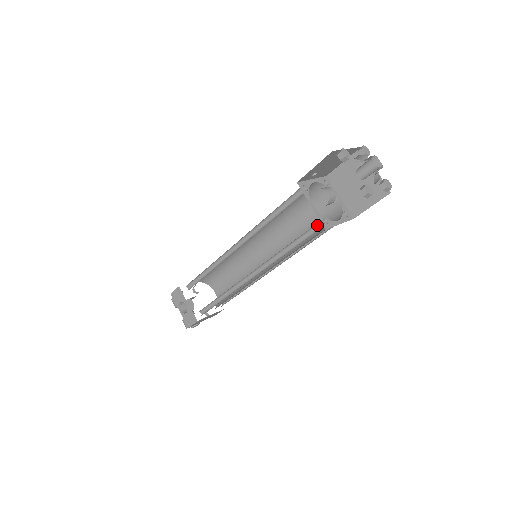
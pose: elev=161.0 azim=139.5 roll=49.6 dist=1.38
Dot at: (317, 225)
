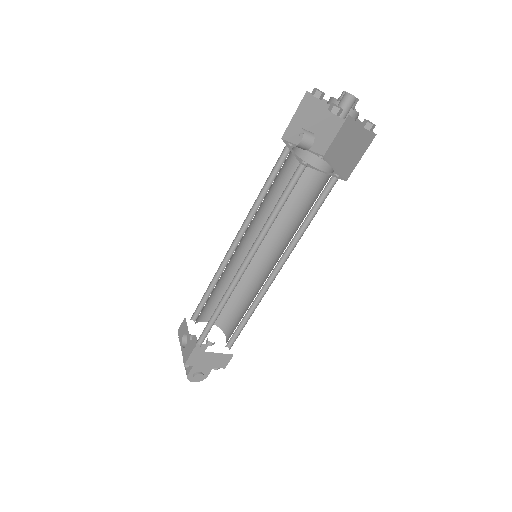
Dot at: (299, 174)
